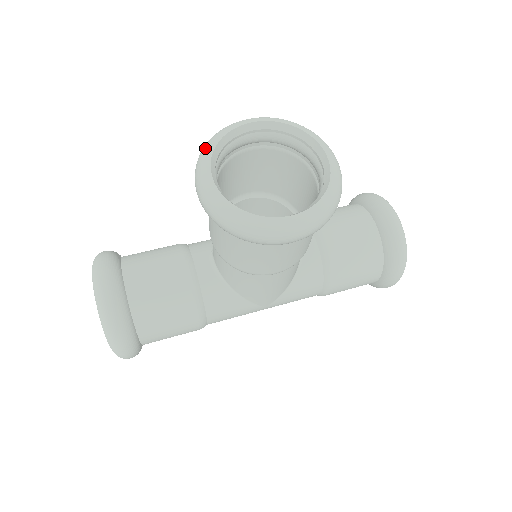
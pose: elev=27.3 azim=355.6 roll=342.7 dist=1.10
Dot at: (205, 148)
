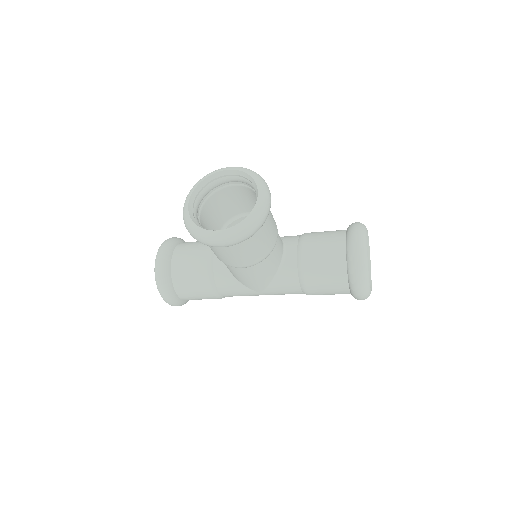
Dot at: (195, 184)
